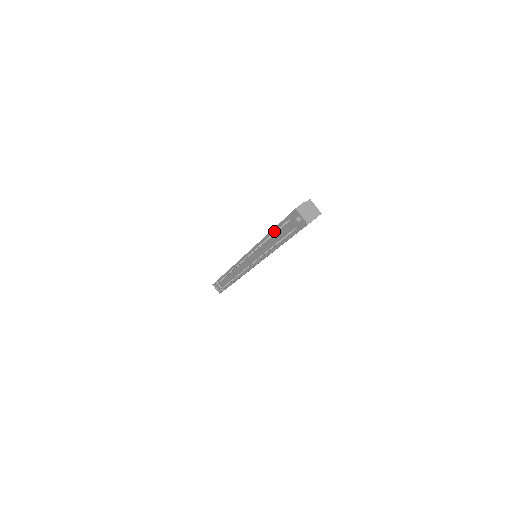
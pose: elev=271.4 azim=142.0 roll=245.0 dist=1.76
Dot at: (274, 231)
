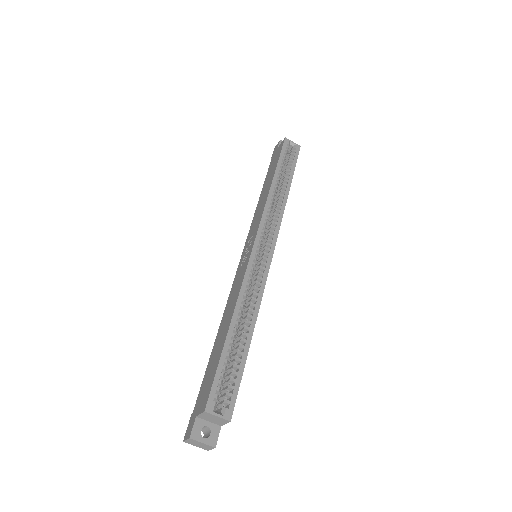
Dot at: occluded
